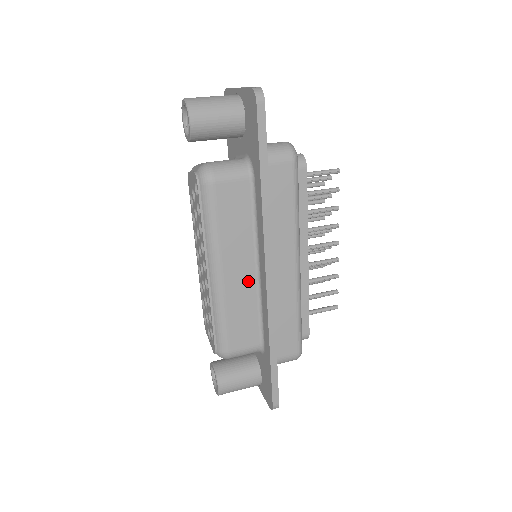
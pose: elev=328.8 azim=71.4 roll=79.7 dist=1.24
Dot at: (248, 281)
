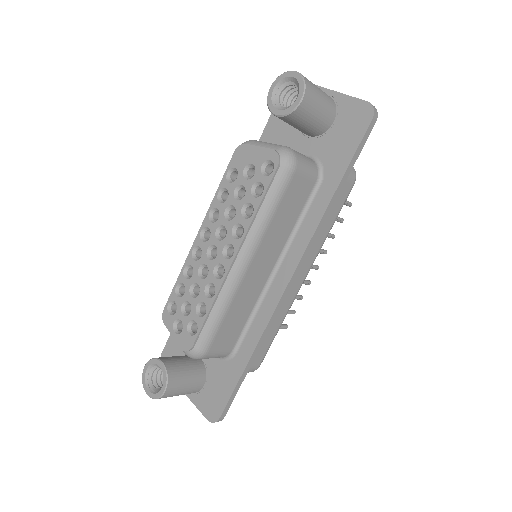
Dot at: (260, 281)
